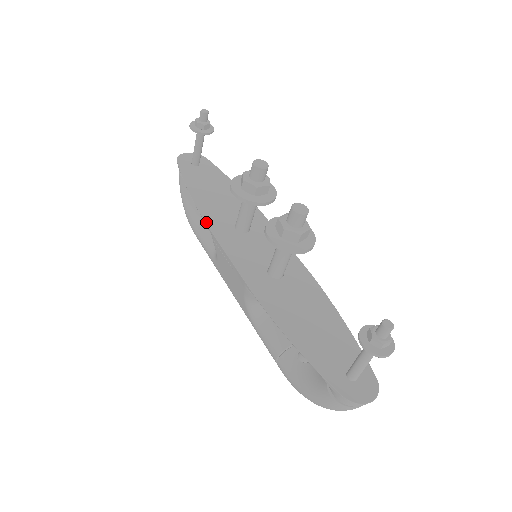
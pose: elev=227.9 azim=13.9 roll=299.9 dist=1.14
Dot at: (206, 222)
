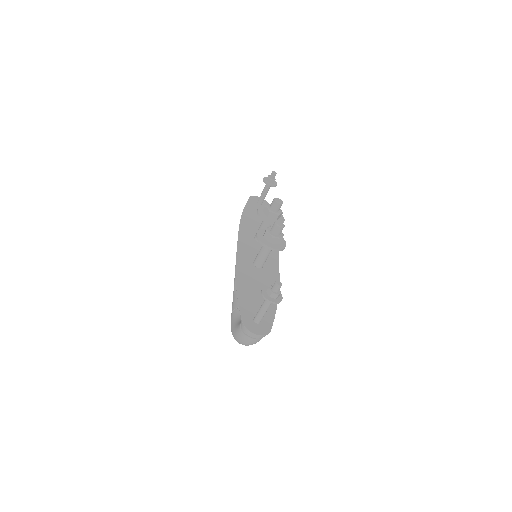
Dot at: (239, 227)
